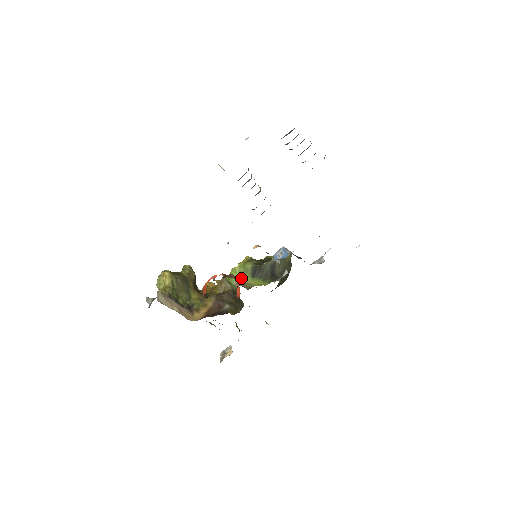
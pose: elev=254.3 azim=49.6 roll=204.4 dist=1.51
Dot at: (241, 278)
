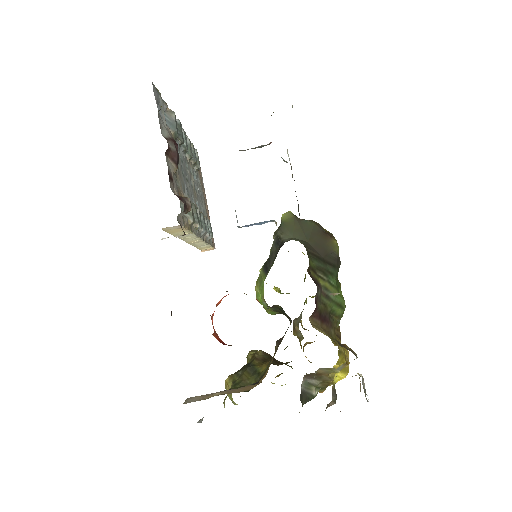
Dot at: (262, 290)
